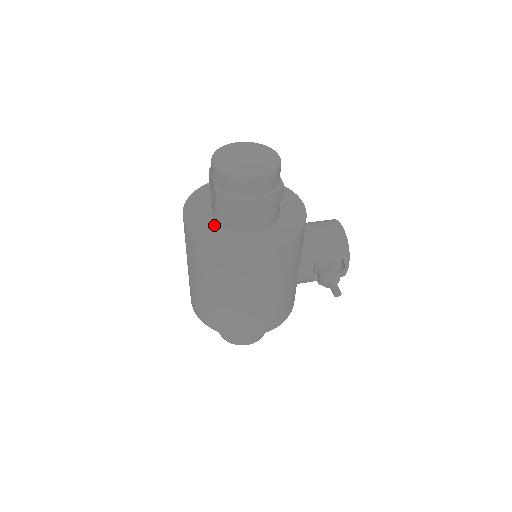
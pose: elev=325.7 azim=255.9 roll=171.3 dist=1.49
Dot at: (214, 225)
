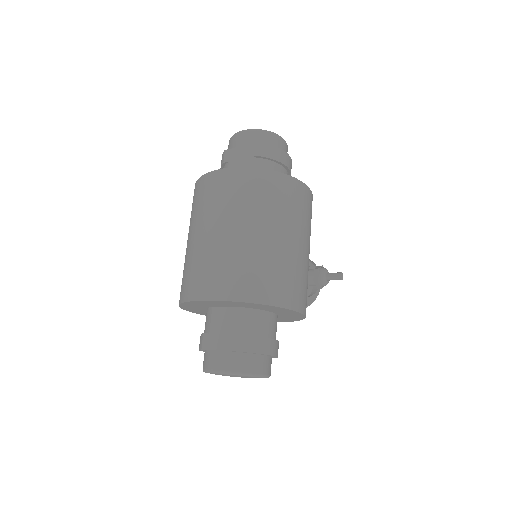
Dot at: occluded
